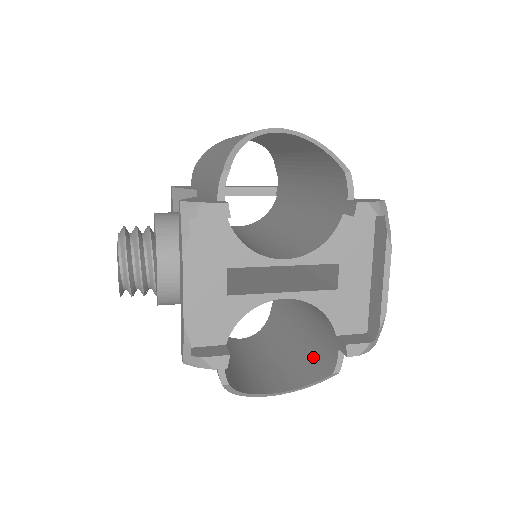
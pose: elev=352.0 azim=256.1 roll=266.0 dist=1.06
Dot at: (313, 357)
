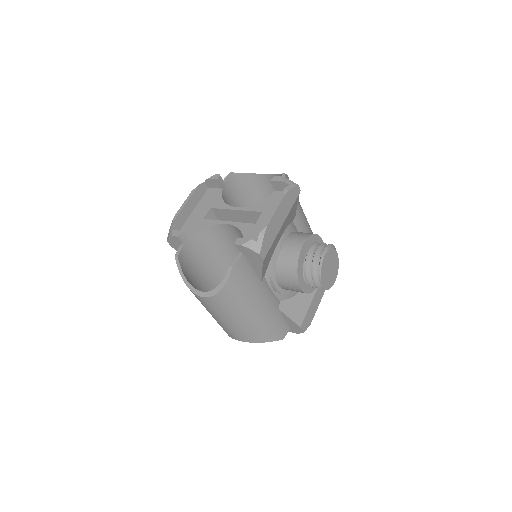
Dot at: (240, 285)
